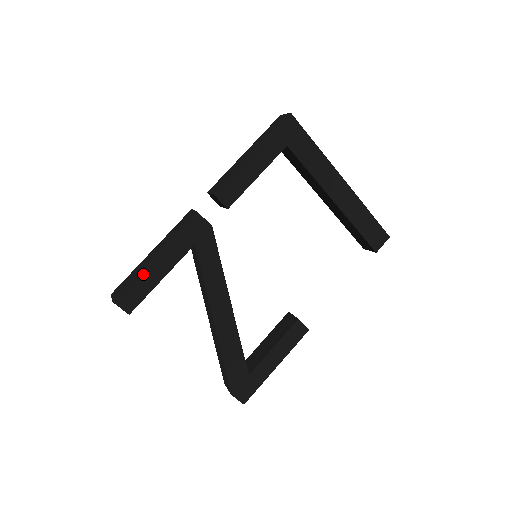
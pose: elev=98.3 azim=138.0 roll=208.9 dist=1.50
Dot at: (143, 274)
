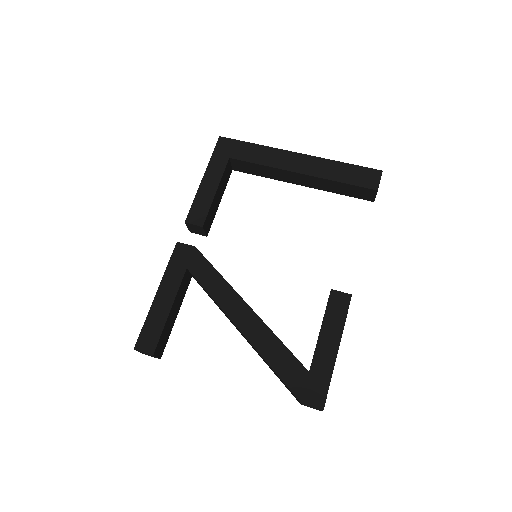
Dot at: (151, 313)
